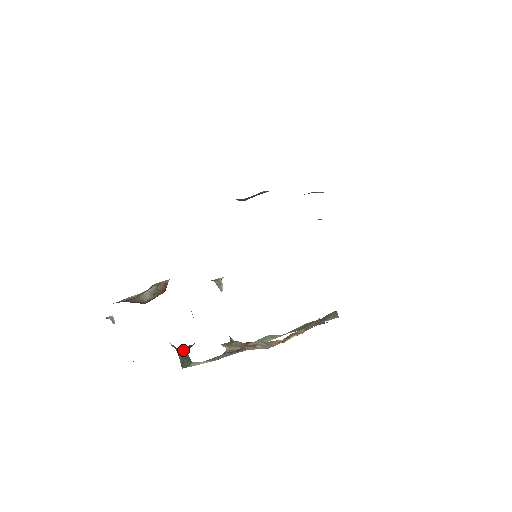
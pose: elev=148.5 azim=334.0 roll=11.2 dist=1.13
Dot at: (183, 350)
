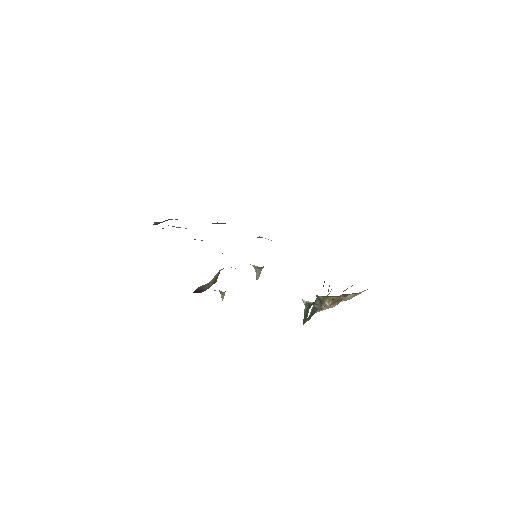
Dot at: (309, 307)
